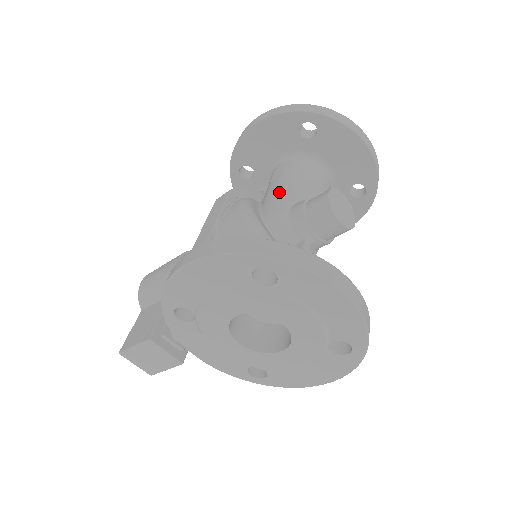
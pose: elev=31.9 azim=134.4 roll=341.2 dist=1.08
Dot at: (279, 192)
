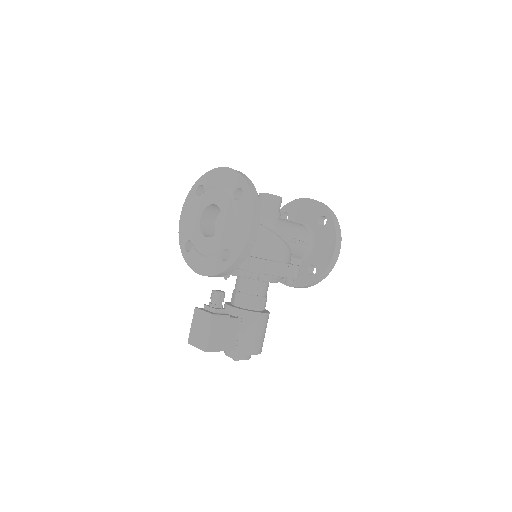
Dot at: occluded
